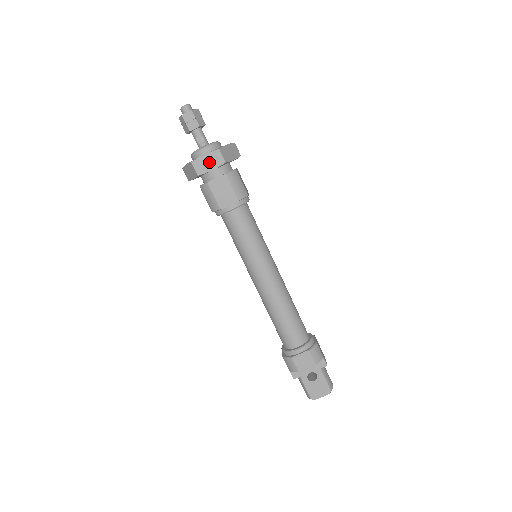
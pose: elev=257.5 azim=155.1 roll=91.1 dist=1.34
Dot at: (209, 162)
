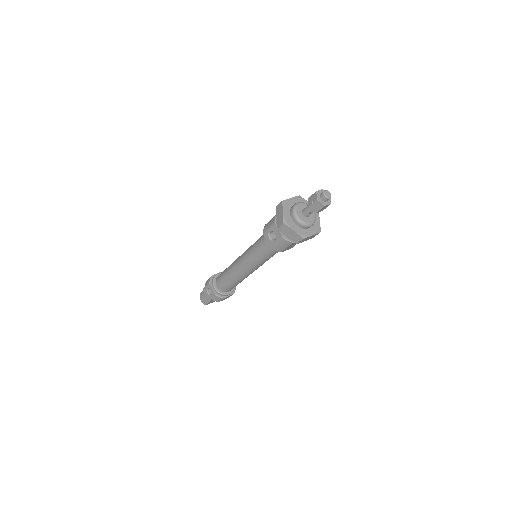
Dot at: (309, 238)
